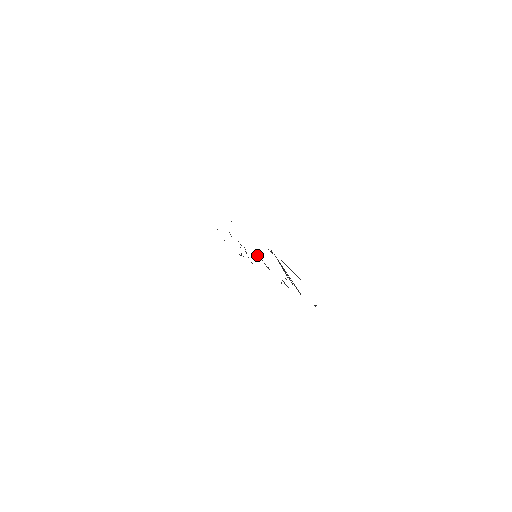
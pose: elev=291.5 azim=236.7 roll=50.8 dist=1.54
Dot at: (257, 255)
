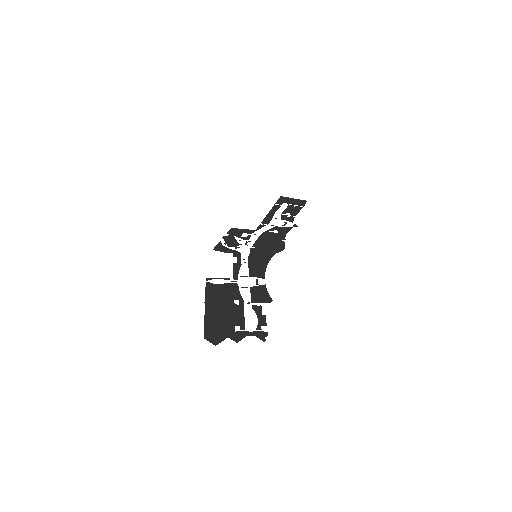
Dot at: (251, 259)
